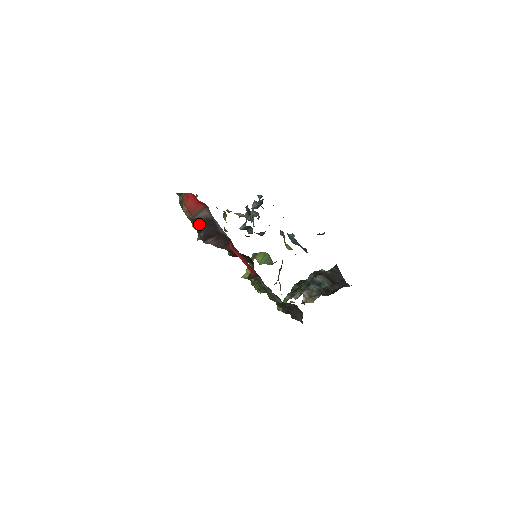
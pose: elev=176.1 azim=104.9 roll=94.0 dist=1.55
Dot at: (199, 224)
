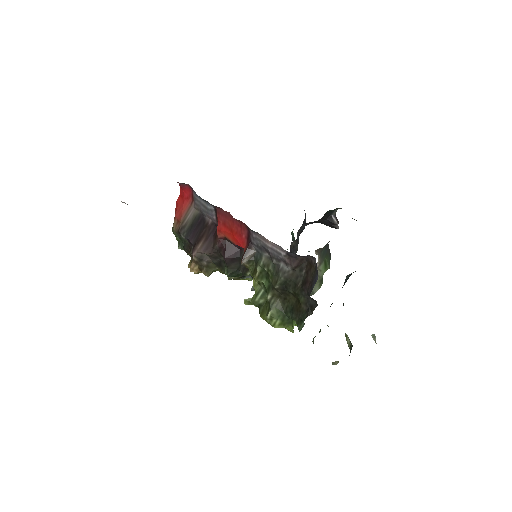
Dot at: (188, 232)
